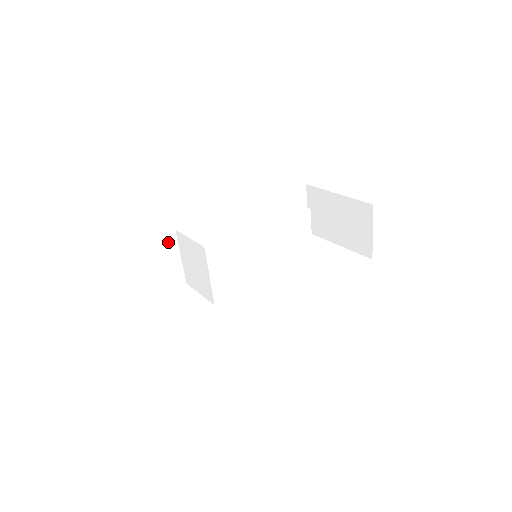
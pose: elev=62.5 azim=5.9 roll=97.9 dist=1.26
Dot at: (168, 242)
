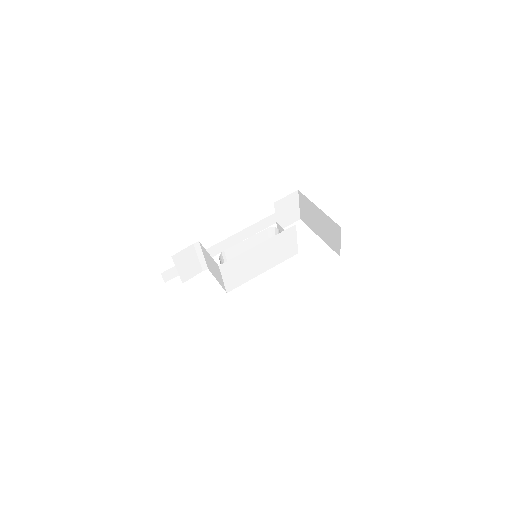
Dot at: (194, 249)
